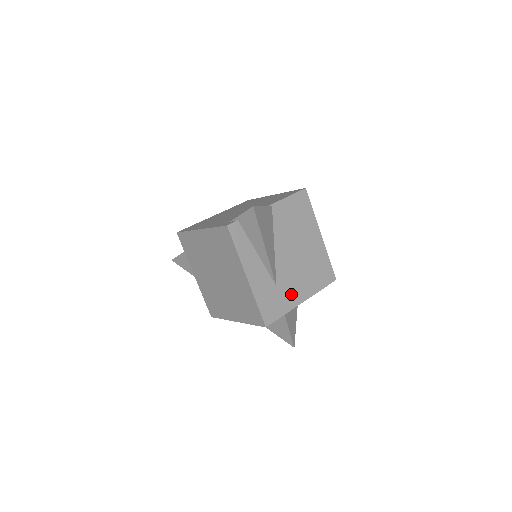
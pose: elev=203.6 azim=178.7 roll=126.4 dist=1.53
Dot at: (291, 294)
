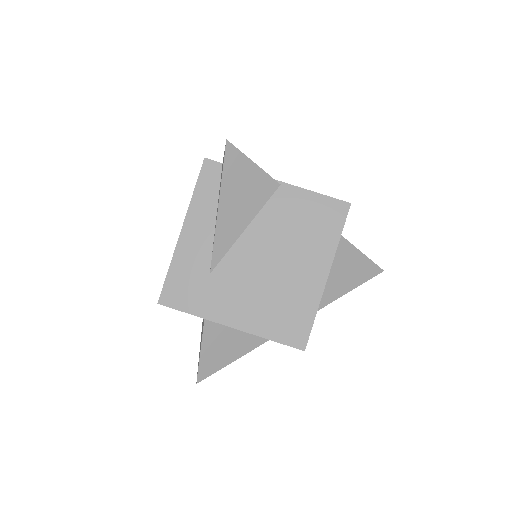
Dot at: (222, 302)
